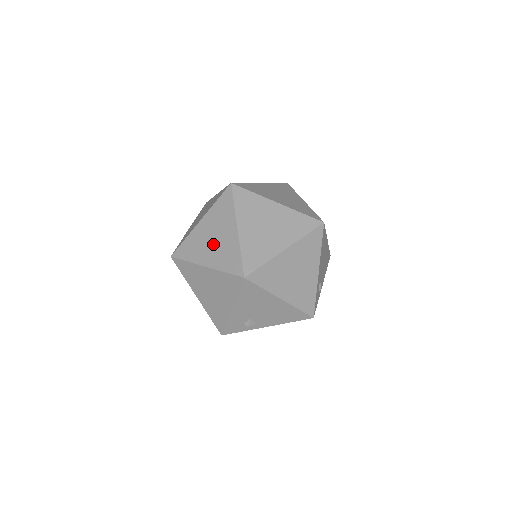
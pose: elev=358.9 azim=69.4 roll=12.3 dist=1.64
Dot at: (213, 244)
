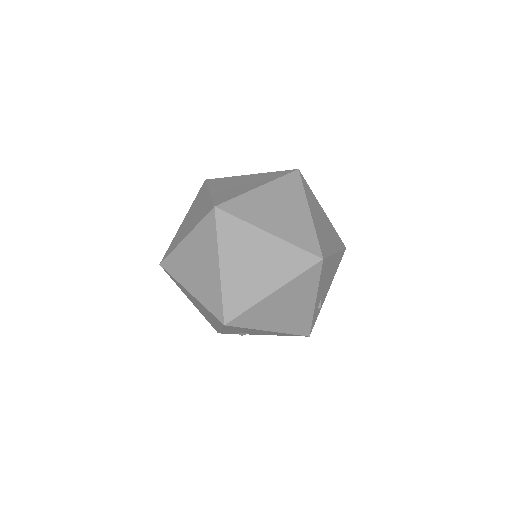
Dot at: (197, 272)
